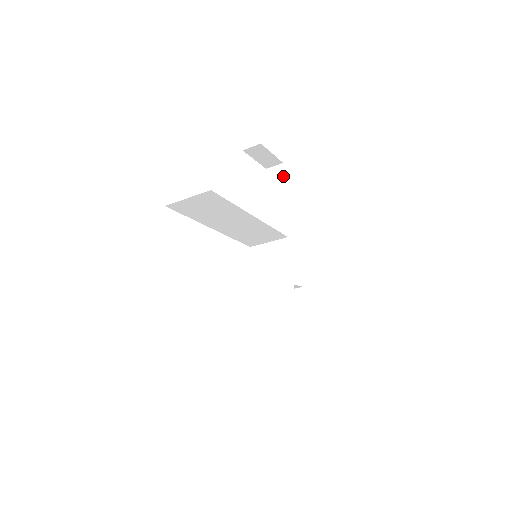
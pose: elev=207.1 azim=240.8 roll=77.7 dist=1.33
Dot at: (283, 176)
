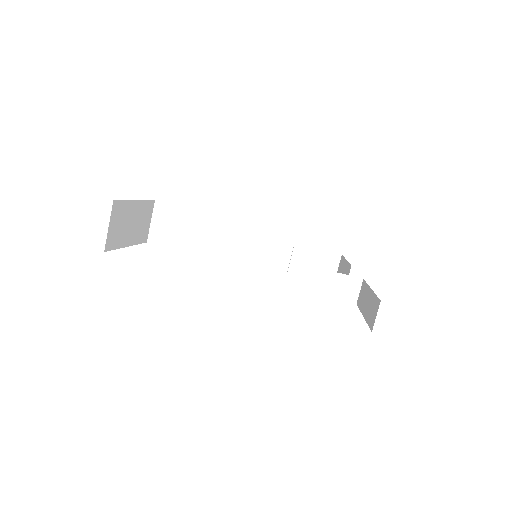
Dot at: (343, 259)
